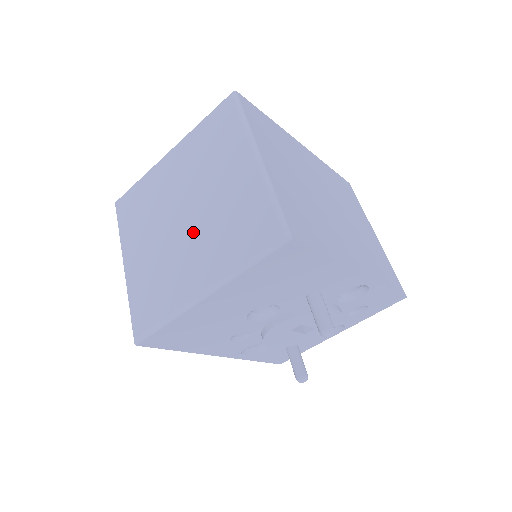
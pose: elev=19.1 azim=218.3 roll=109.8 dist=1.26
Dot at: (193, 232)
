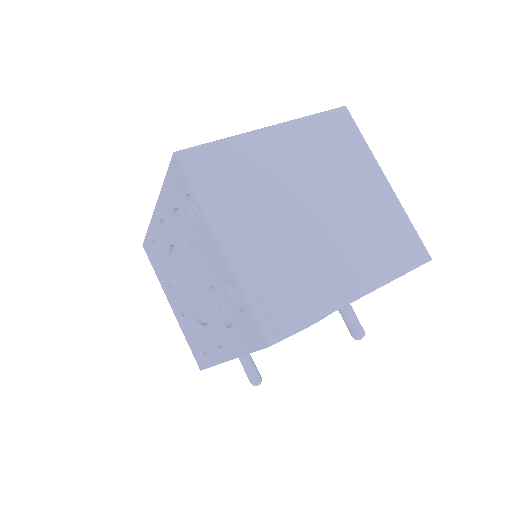
Dot at: (333, 229)
